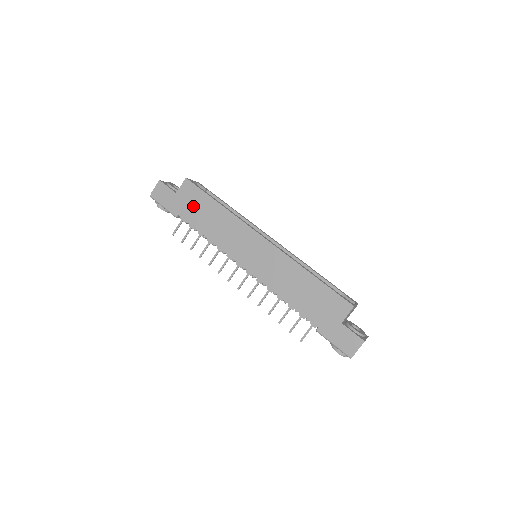
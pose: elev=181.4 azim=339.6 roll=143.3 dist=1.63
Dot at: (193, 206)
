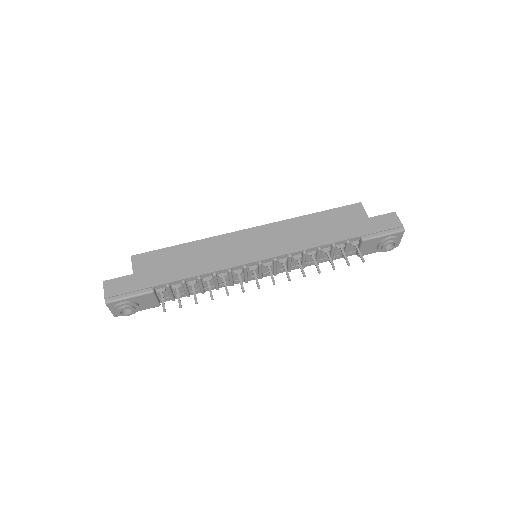
Dot at: (162, 267)
